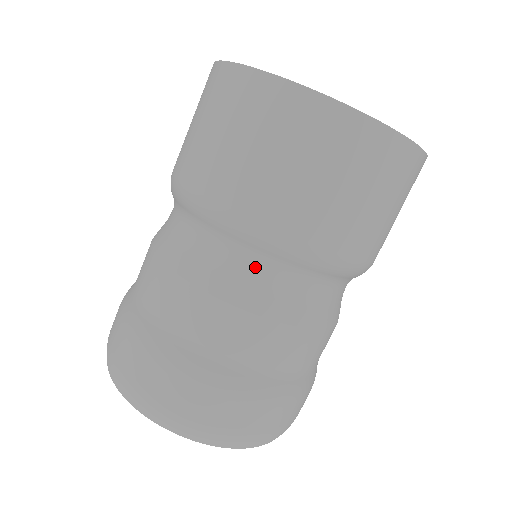
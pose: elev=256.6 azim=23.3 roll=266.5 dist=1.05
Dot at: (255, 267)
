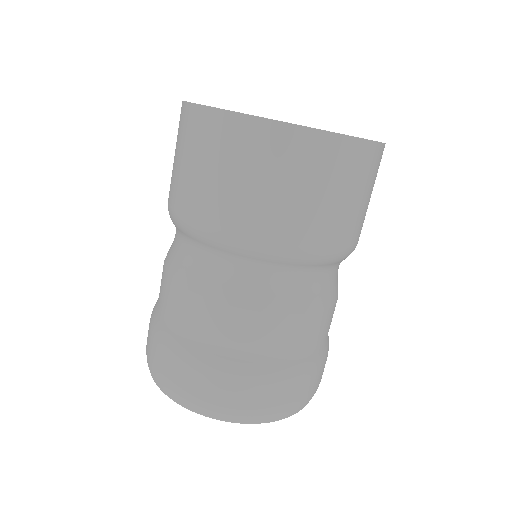
Dot at: (209, 260)
